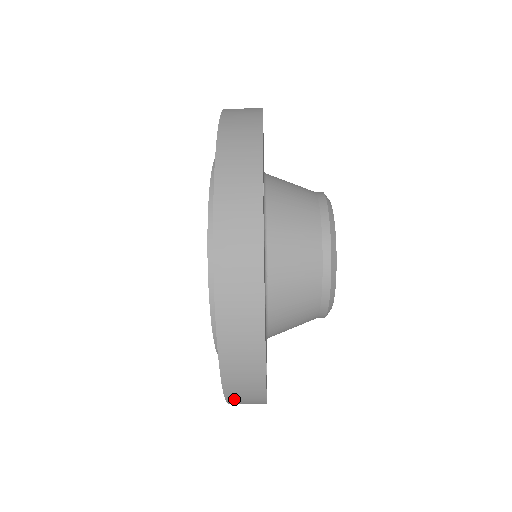
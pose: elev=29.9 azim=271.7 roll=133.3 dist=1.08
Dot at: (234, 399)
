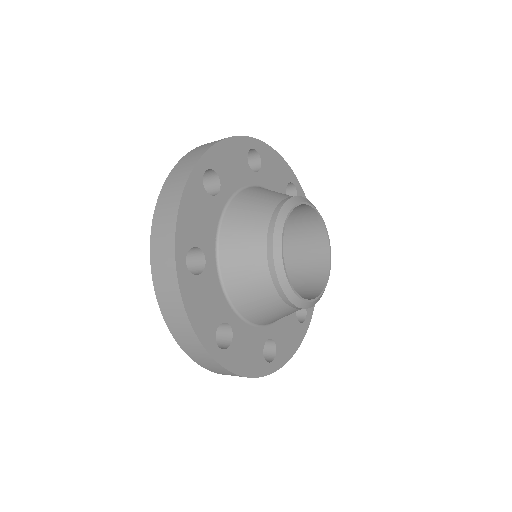
Dot at: occluded
